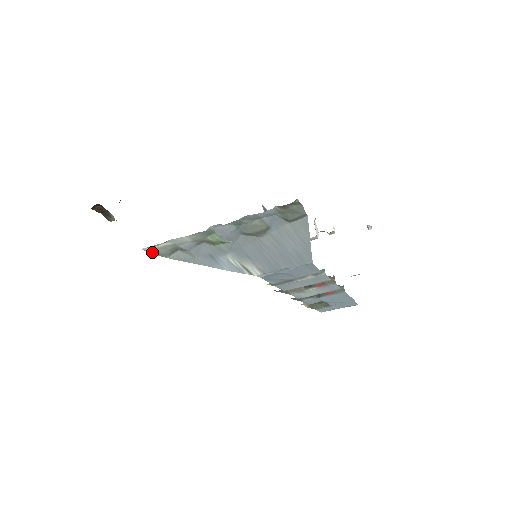
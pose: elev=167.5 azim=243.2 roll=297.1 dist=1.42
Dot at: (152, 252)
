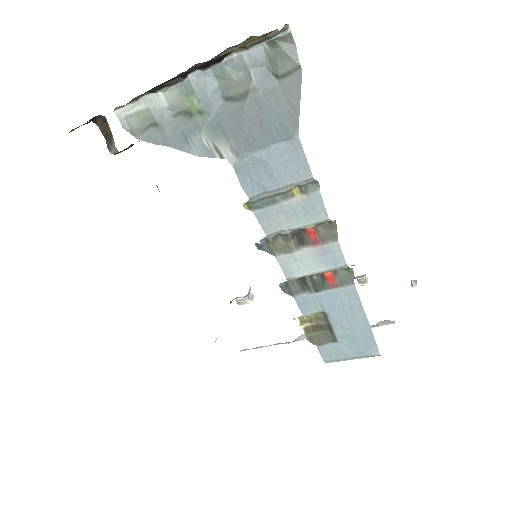
Dot at: (124, 125)
